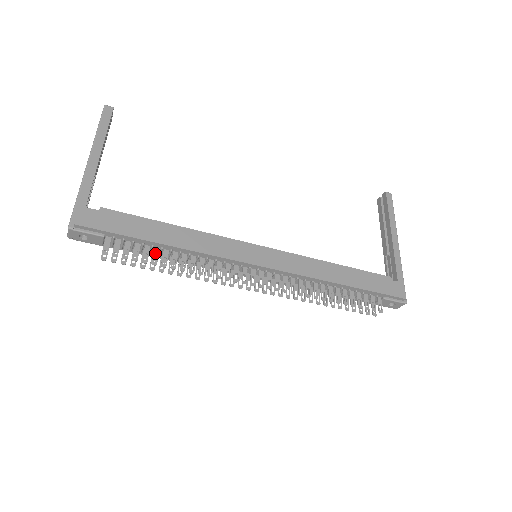
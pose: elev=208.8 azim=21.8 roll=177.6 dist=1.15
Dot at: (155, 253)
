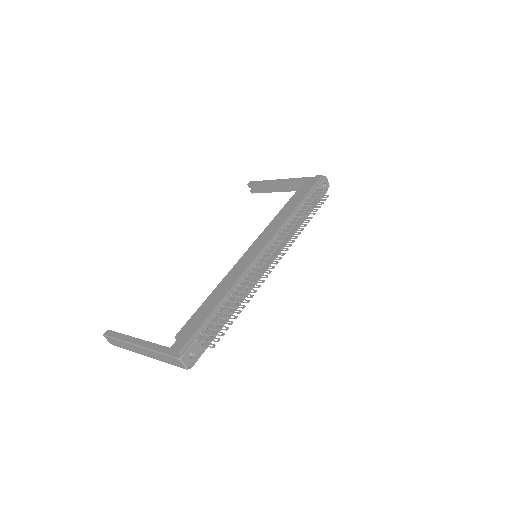
Dot at: (224, 310)
